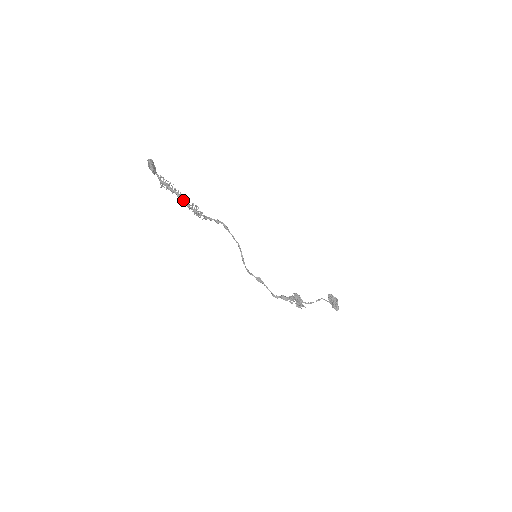
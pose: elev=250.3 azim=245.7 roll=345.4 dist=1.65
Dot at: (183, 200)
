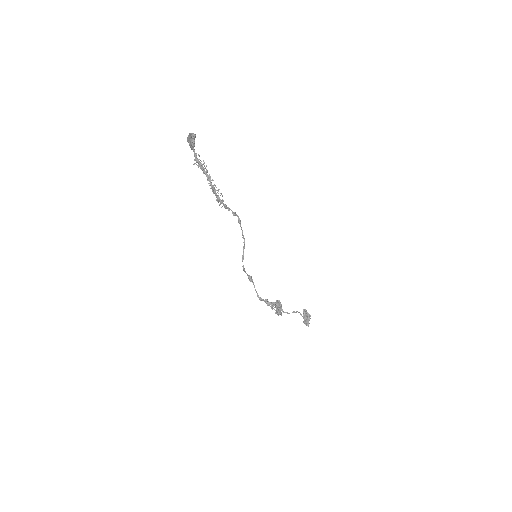
Dot at: (211, 184)
